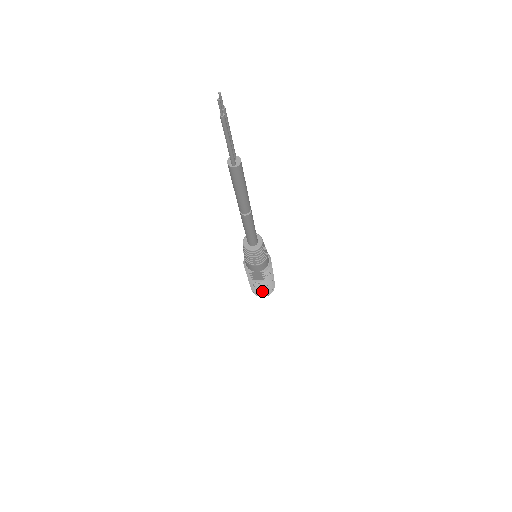
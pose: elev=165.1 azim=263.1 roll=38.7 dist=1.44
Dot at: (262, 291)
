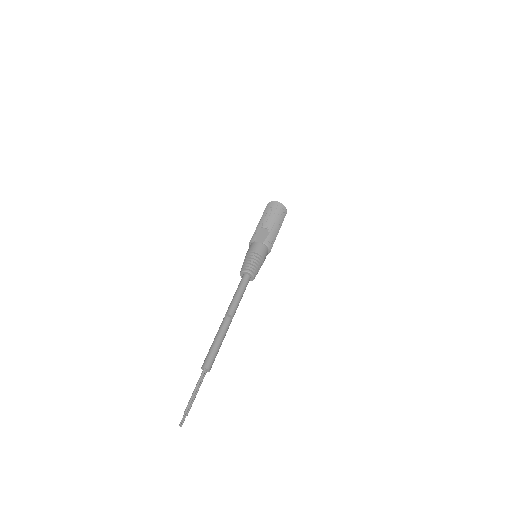
Dot at: occluded
